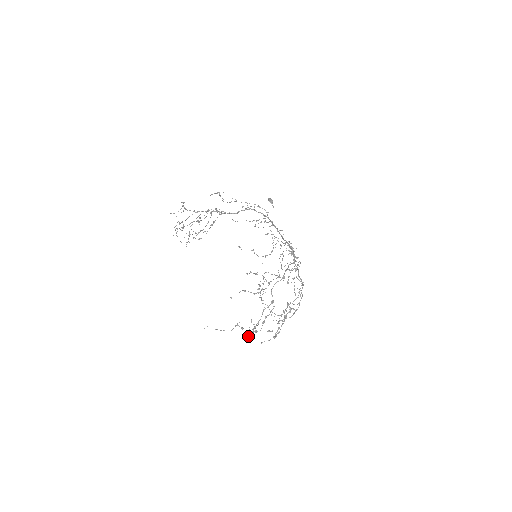
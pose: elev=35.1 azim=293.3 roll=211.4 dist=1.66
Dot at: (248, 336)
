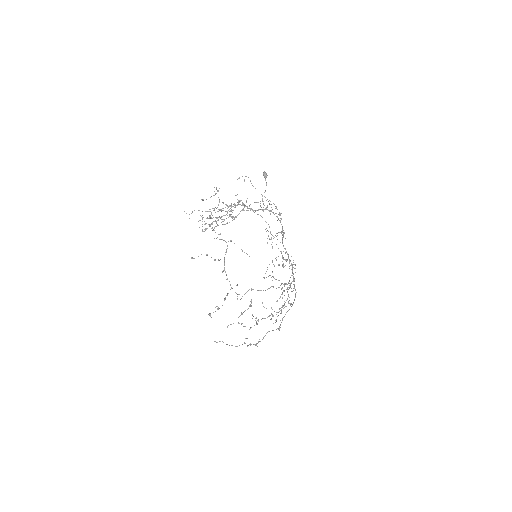
Dot at: occluded
